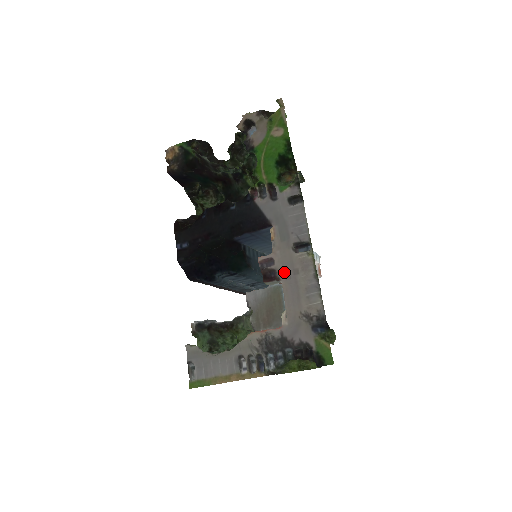
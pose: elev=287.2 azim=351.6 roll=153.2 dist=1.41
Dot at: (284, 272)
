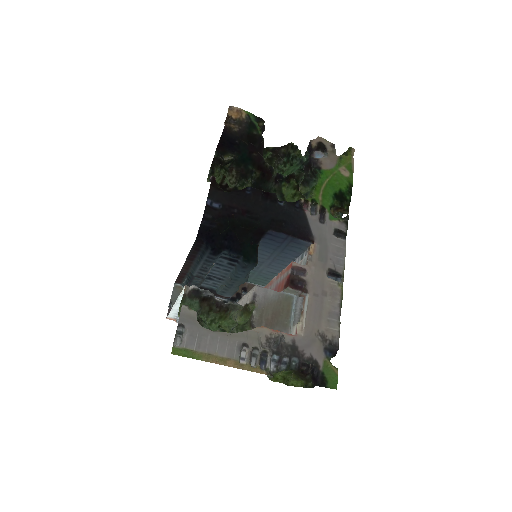
Dot at: (313, 288)
